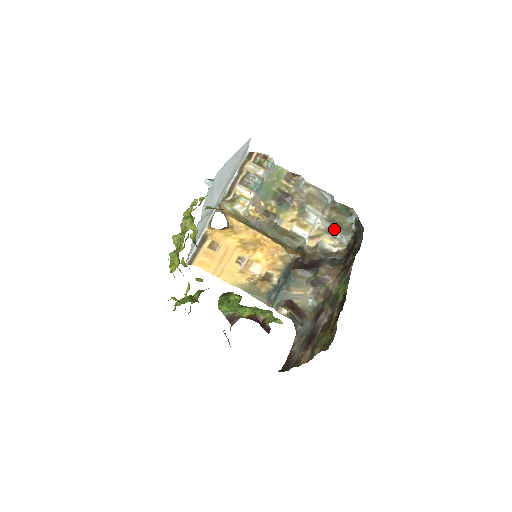
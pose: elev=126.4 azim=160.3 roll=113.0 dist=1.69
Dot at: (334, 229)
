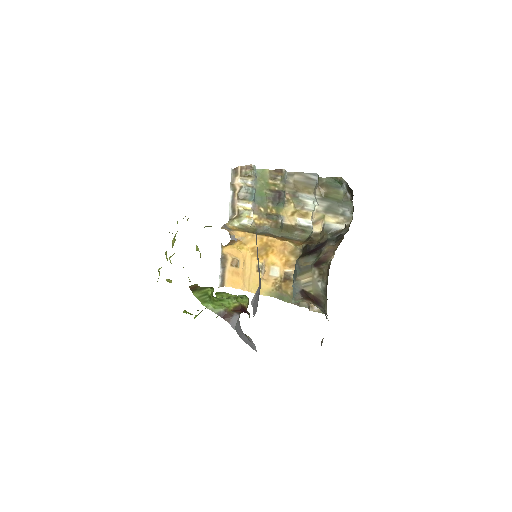
Dot at: (333, 206)
